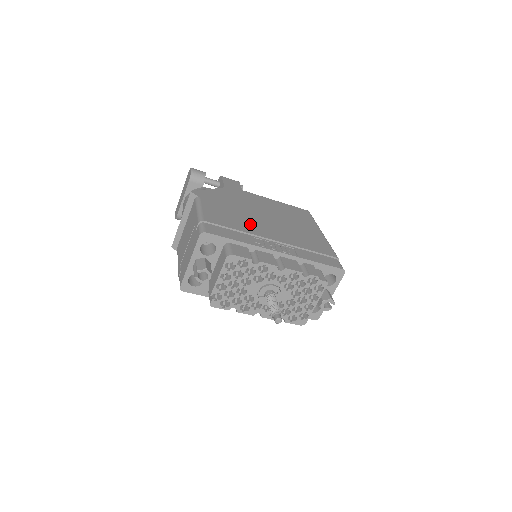
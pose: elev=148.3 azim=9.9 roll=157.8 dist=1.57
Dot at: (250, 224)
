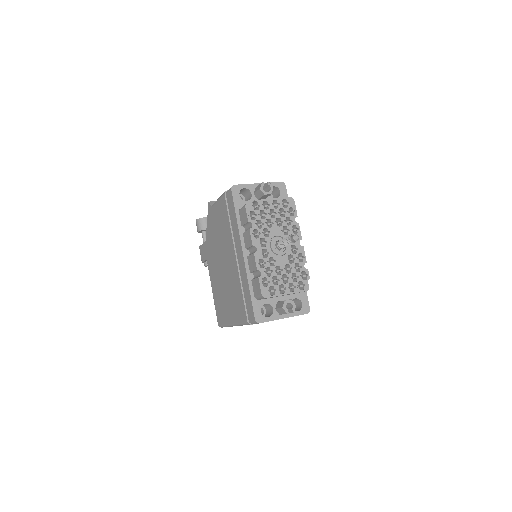
Dot at: occluded
